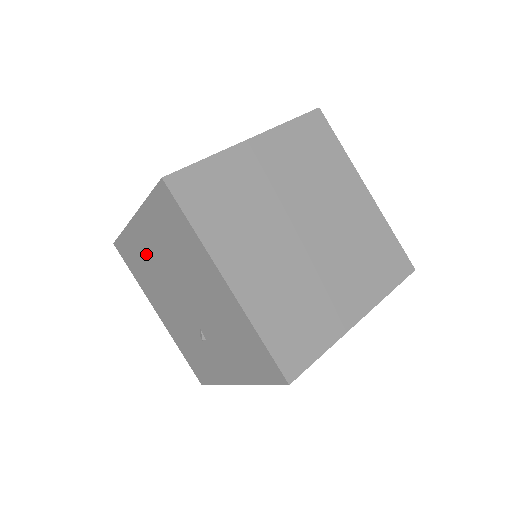
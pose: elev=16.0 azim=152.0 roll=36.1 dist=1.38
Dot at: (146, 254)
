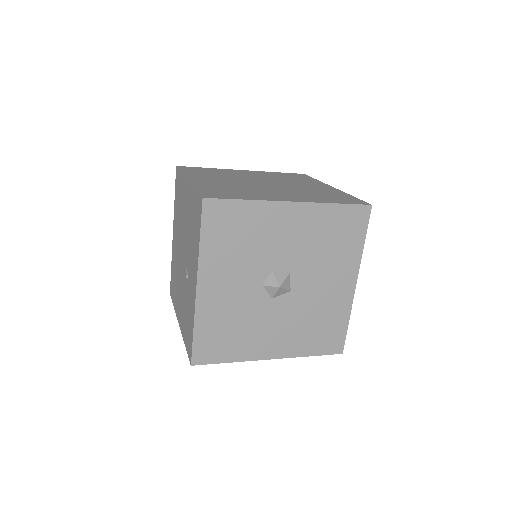
Dot at: (175, 256)
